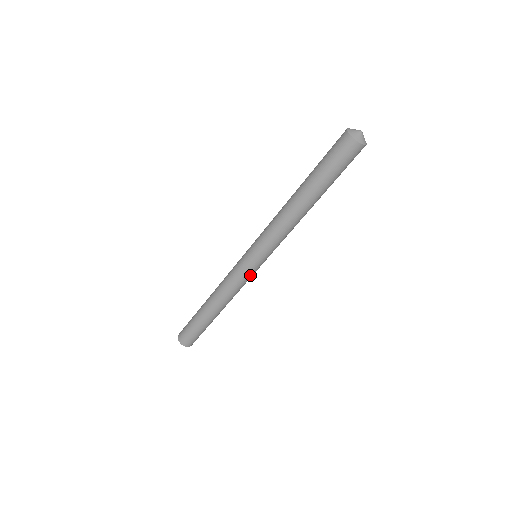
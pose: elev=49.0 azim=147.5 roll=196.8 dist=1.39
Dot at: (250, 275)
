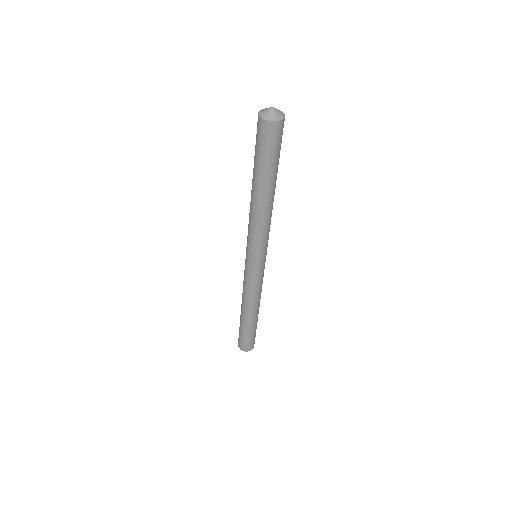
Dot at: (260, 275)
